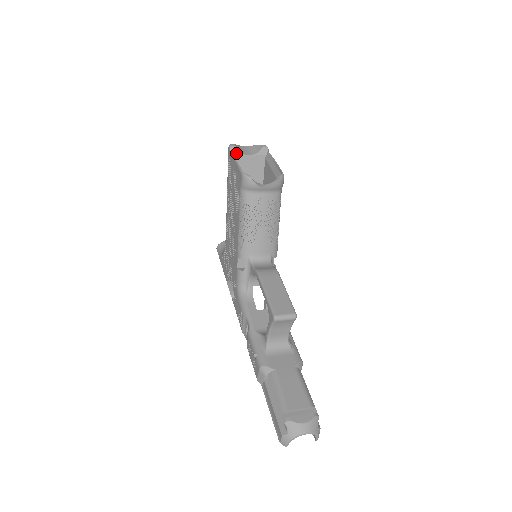
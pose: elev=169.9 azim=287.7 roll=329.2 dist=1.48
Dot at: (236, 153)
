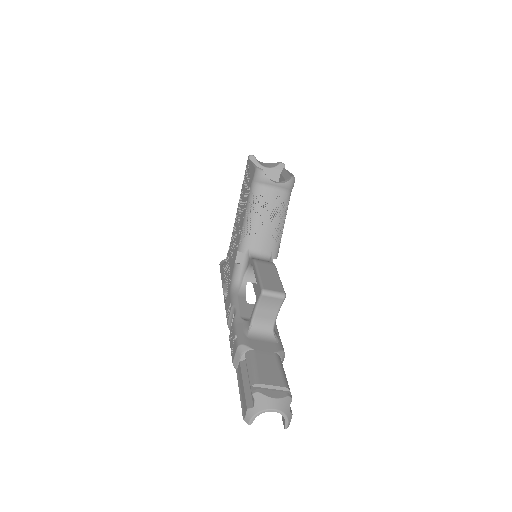
Dot at: (254, 162)
